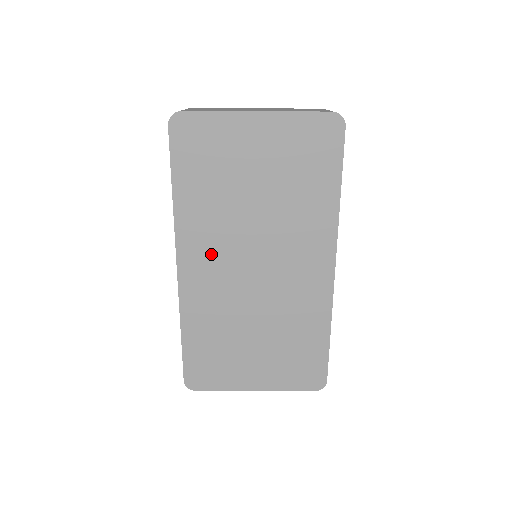
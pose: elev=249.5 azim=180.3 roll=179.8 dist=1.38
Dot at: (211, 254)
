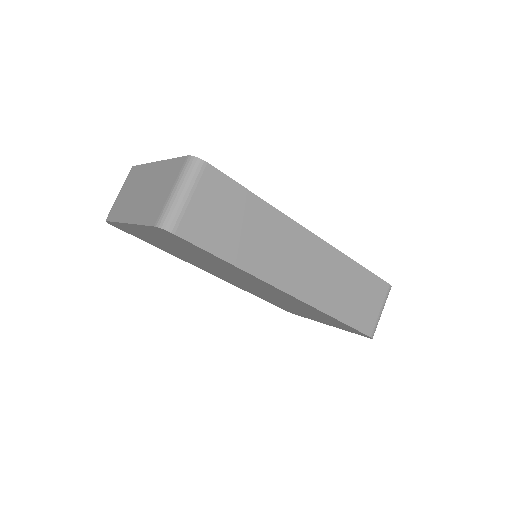
Dot at: (215, 273)
